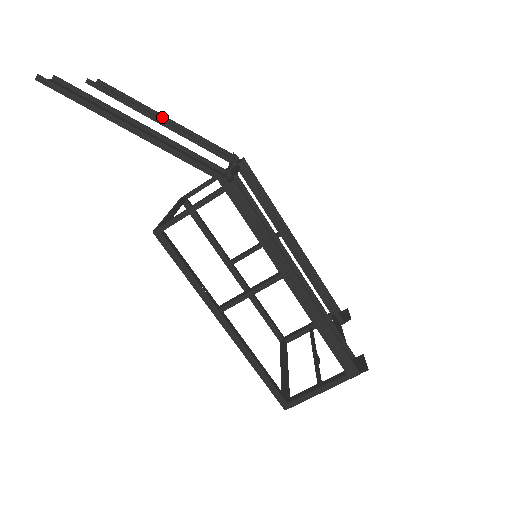
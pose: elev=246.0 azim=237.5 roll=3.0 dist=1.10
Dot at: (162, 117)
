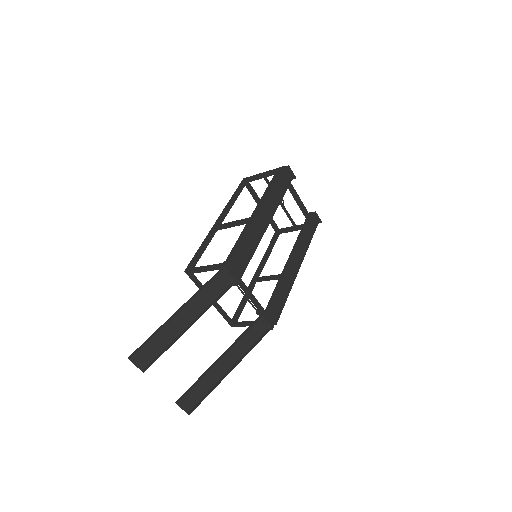
Dot at: (174, 316)
